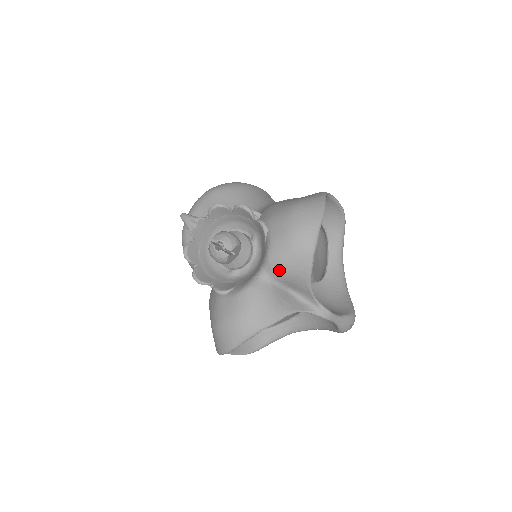
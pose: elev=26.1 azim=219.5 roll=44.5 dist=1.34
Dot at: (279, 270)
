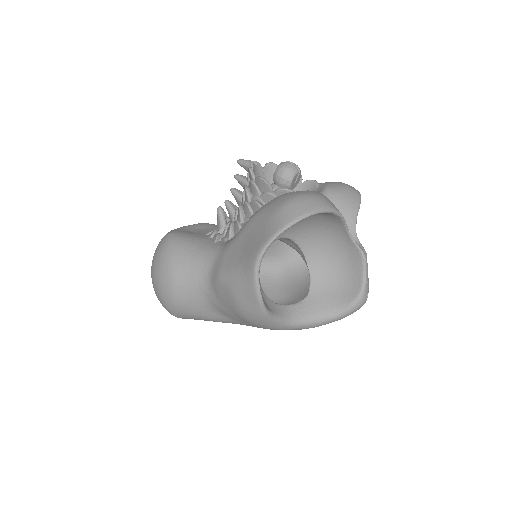
Dot at: (336, 197)
